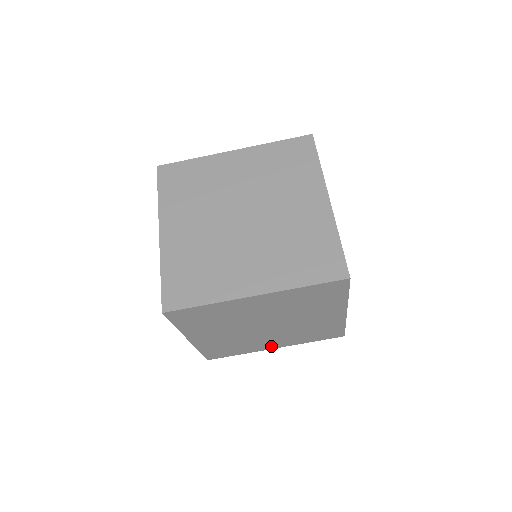
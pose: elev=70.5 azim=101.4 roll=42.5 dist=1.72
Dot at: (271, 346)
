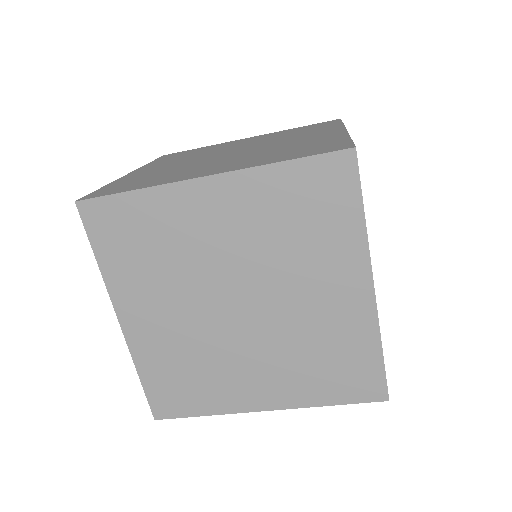
Dot at: occluded
